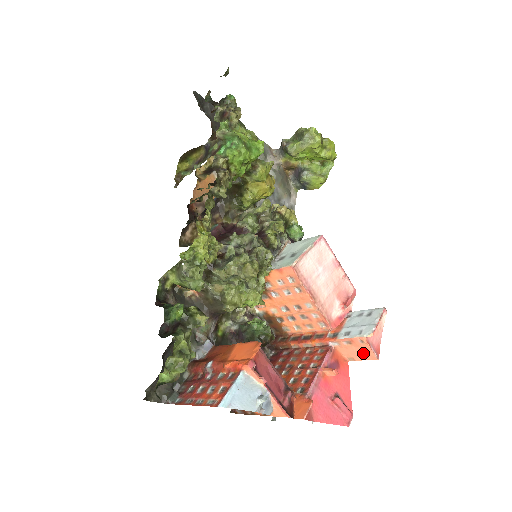
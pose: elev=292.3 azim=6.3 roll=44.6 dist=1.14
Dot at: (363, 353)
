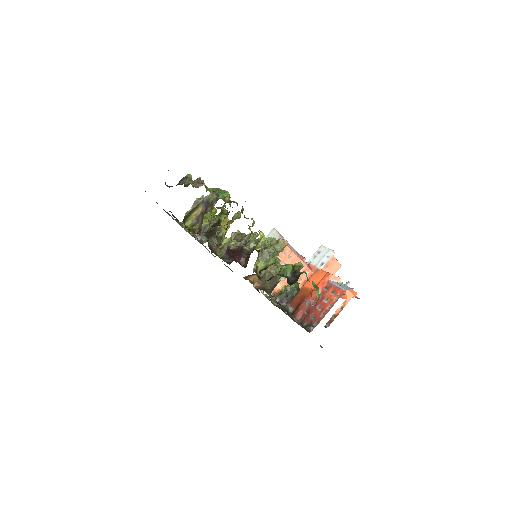
Dot at: (334, 268)
